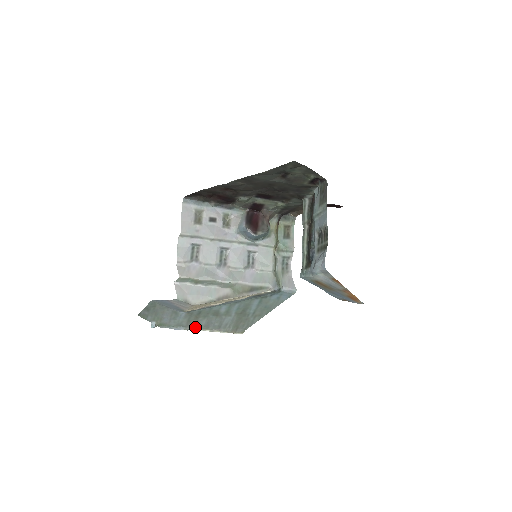
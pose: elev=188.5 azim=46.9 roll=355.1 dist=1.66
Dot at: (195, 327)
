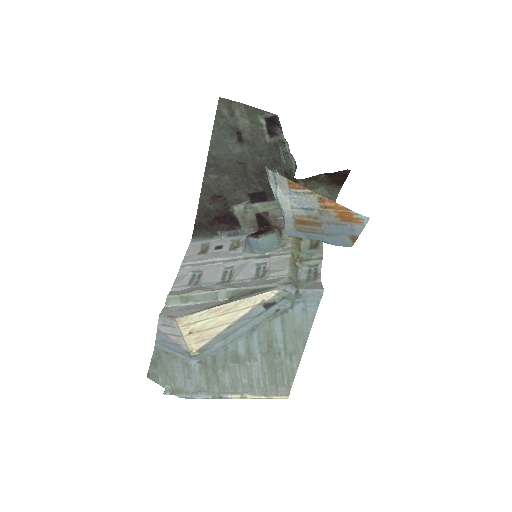
Dot at: (220, 391)
